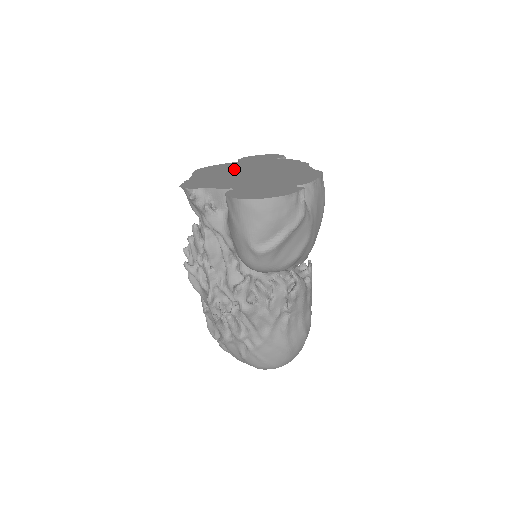
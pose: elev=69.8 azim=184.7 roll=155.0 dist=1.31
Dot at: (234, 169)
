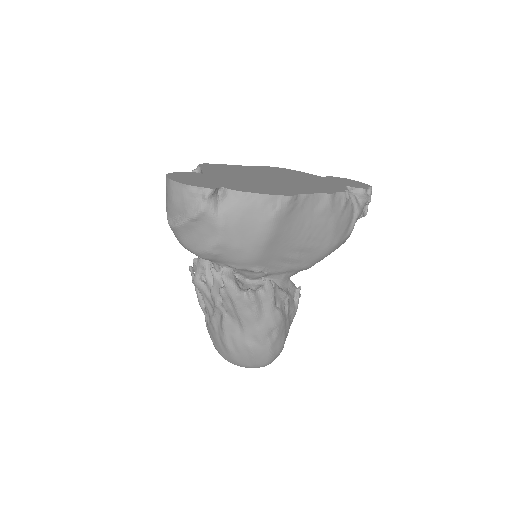
Dot at: (282, 174)
